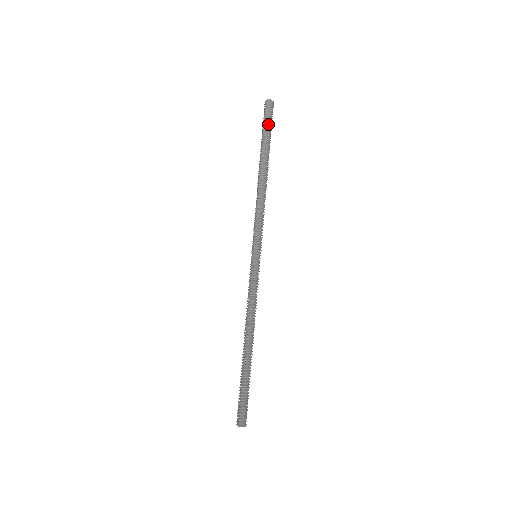
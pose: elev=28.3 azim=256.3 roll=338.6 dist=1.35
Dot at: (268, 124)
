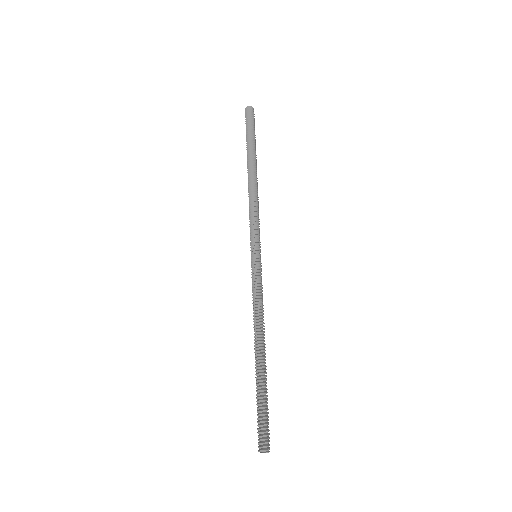
Dot at: (249, 127)
